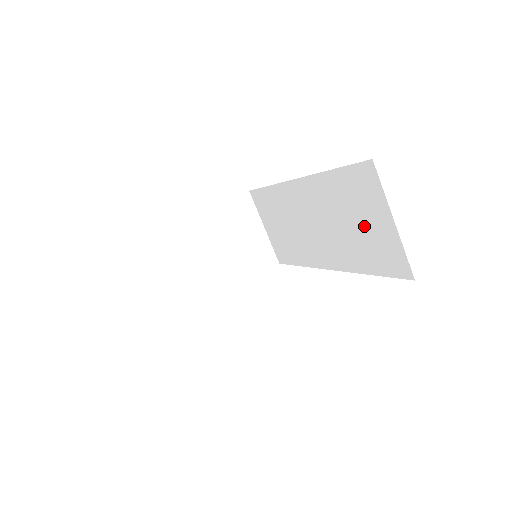
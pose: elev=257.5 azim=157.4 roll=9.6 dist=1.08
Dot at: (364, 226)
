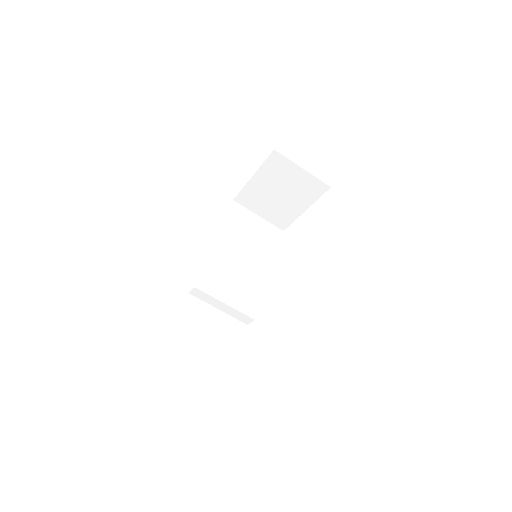
Dot at: occluded
